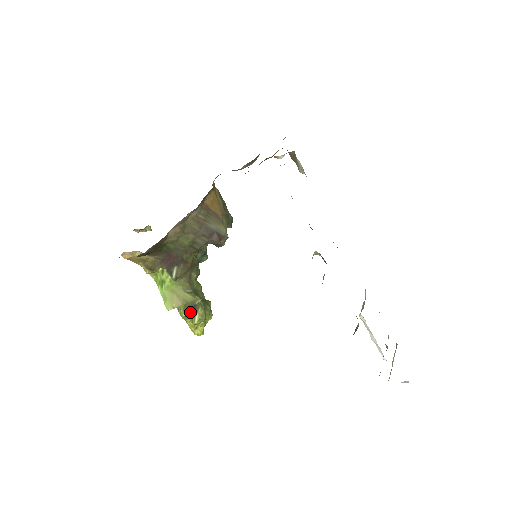
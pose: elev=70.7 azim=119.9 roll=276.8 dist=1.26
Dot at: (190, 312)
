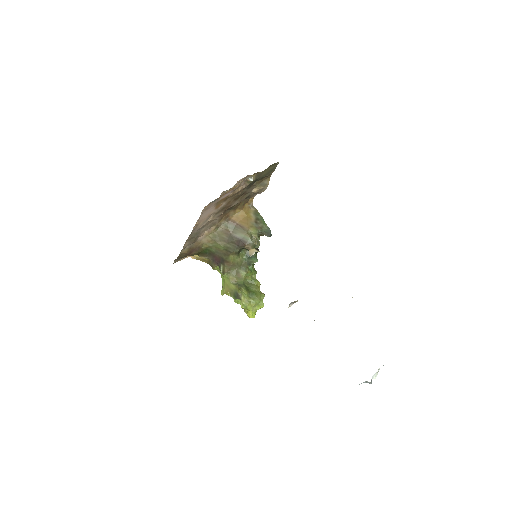
Dot at: (235, 298)
